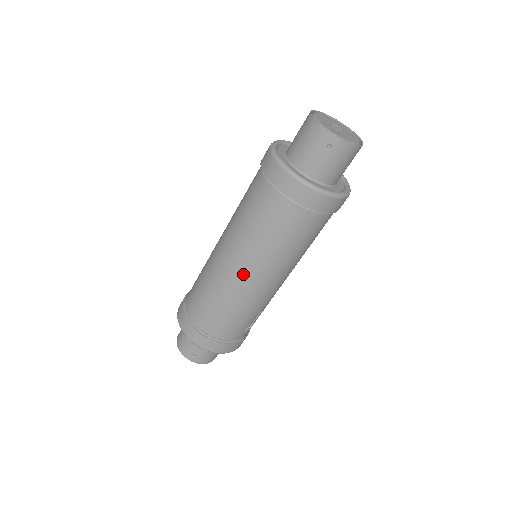
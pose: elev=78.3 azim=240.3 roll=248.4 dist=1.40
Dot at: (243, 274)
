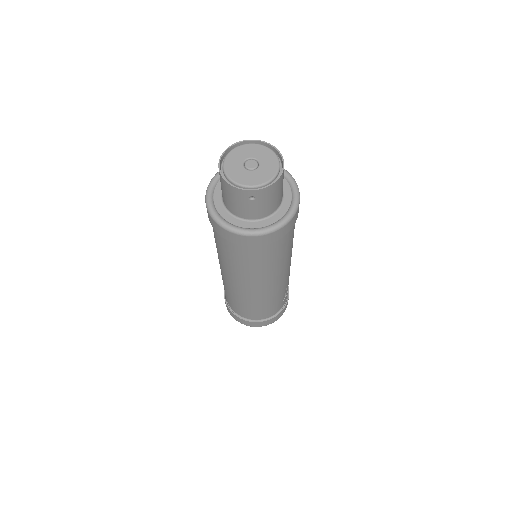
Dot at: (251, 289)
